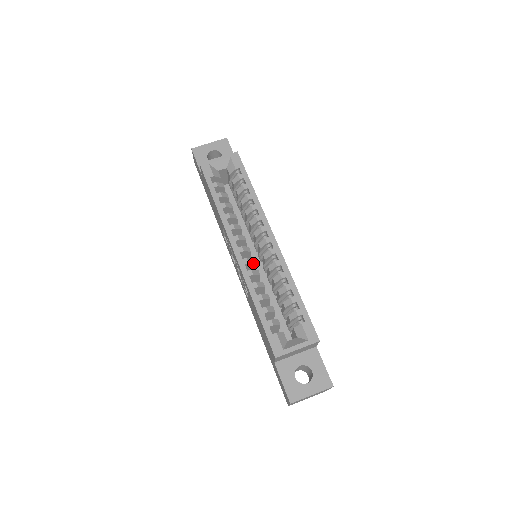
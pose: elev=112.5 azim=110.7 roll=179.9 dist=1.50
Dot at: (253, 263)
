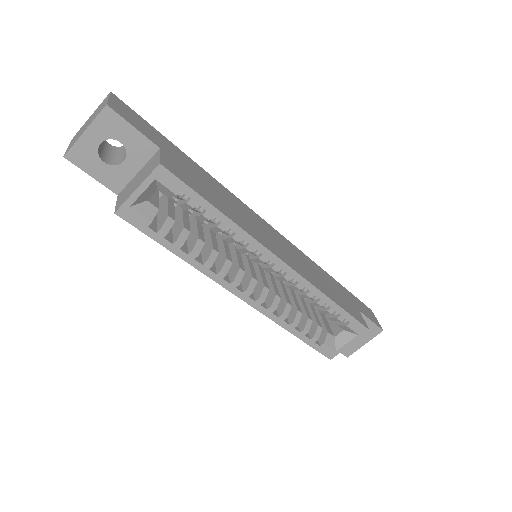
Dot at: (267, 292)
